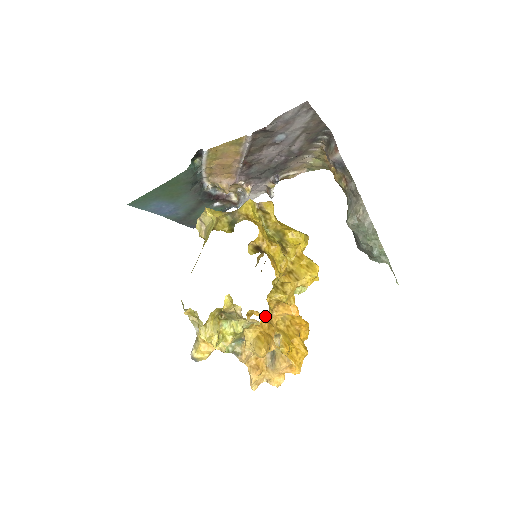
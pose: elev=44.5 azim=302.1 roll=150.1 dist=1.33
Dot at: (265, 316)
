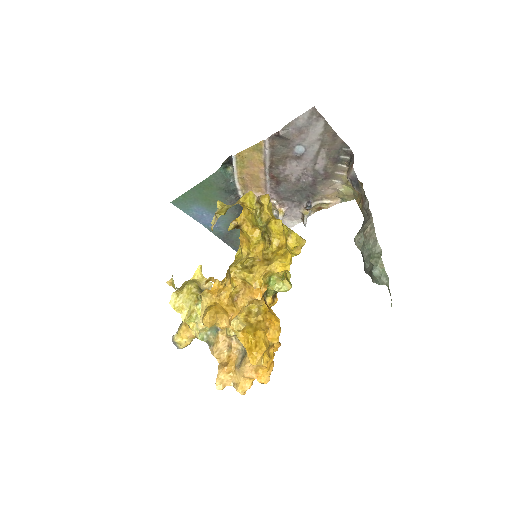
Dot at: (219, 283)
